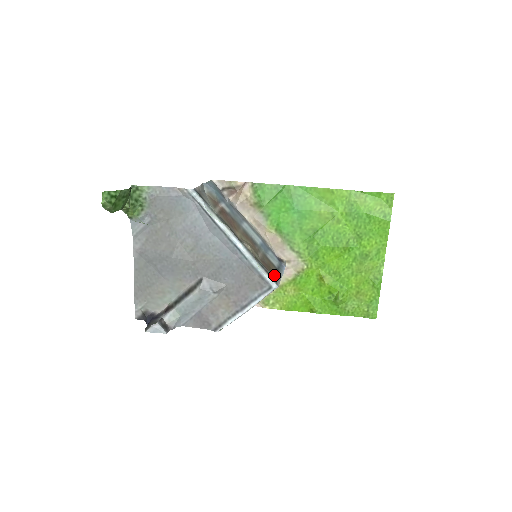
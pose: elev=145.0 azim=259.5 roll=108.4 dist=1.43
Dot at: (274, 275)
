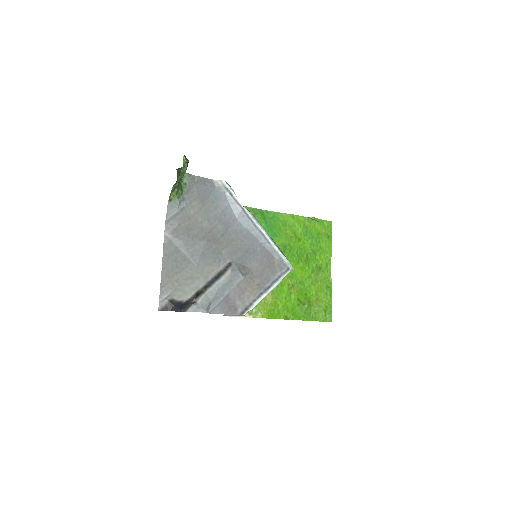
Dot at: occluded
